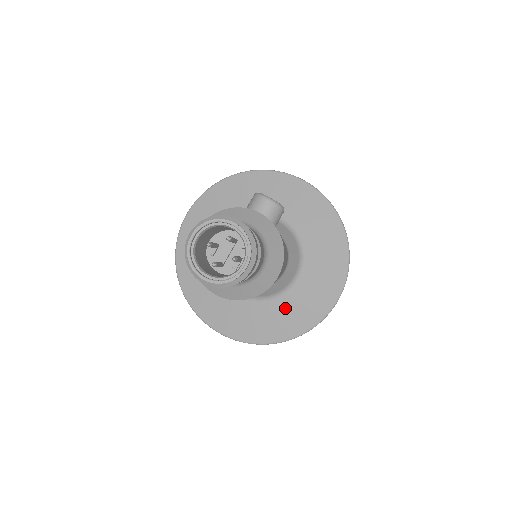
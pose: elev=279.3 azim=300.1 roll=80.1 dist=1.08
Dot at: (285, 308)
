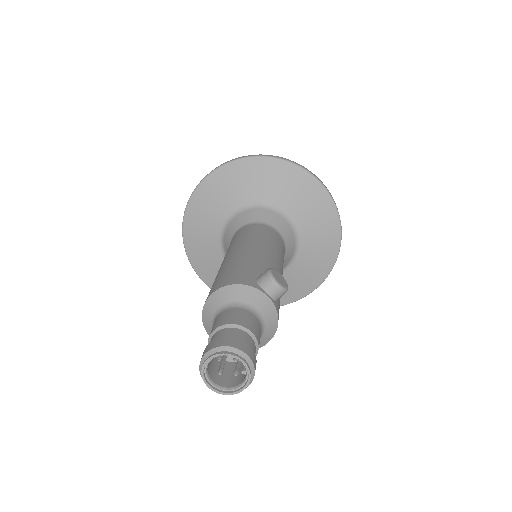
Dot at: occluded
